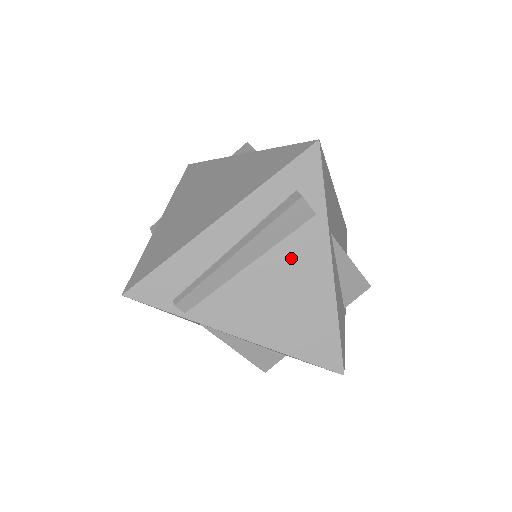
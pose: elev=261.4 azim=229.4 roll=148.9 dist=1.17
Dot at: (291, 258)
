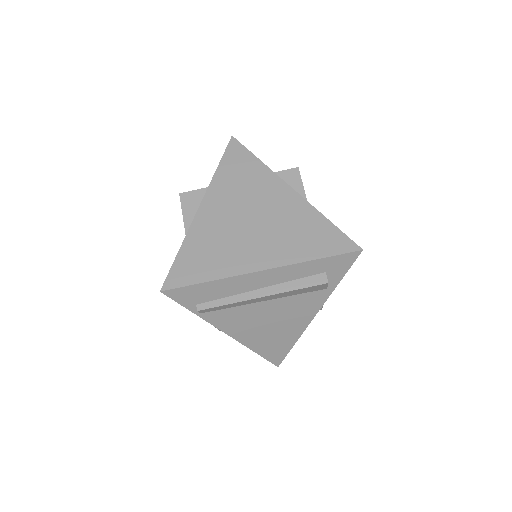
Dot at: (293, 305)
